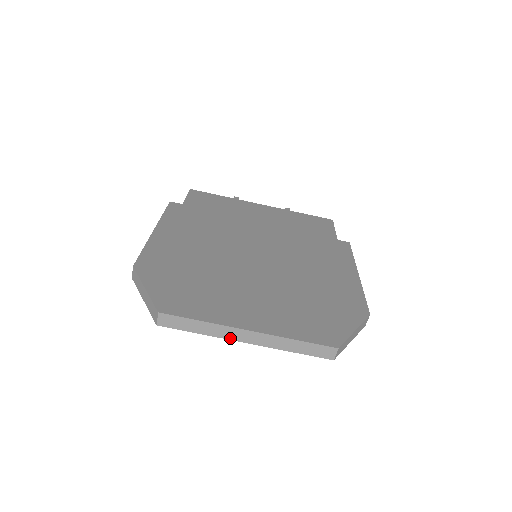
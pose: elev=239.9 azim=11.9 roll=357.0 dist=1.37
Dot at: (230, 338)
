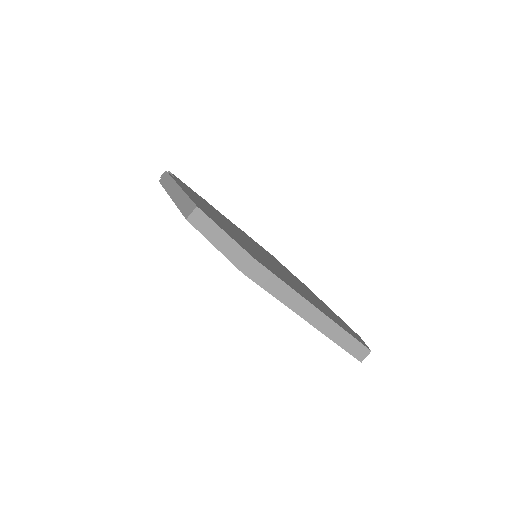
Dot at: (298, 312)
